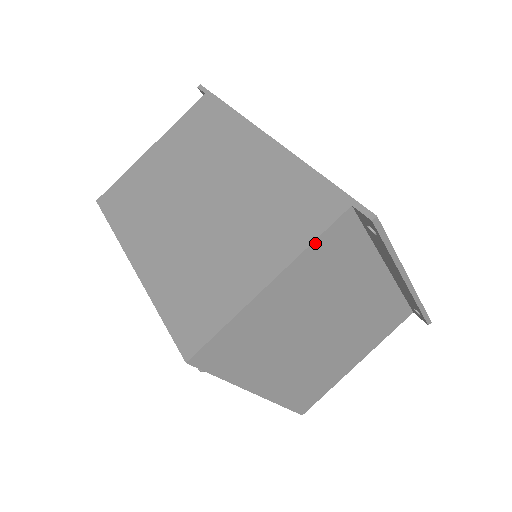
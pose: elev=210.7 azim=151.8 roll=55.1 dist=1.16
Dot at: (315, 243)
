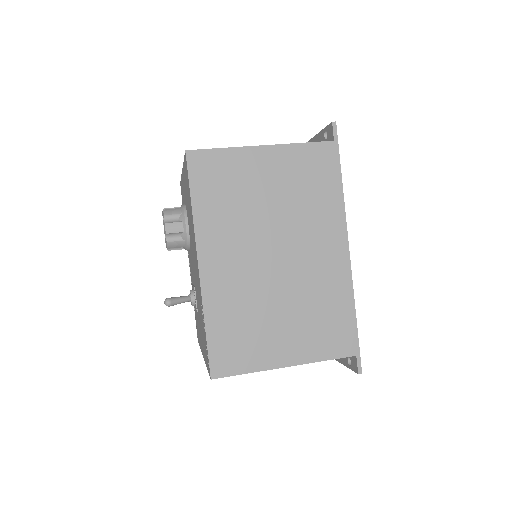
Dot at: (324, 360)
